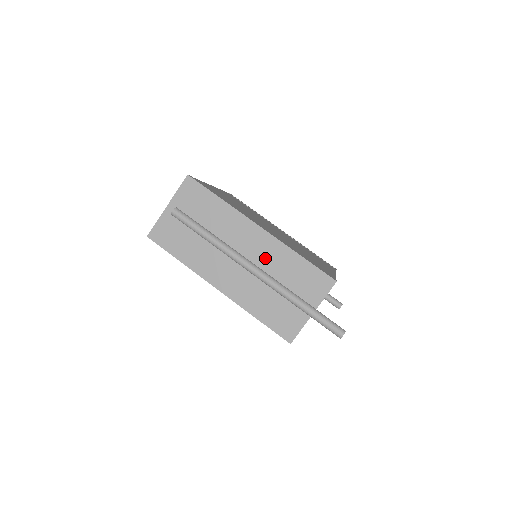
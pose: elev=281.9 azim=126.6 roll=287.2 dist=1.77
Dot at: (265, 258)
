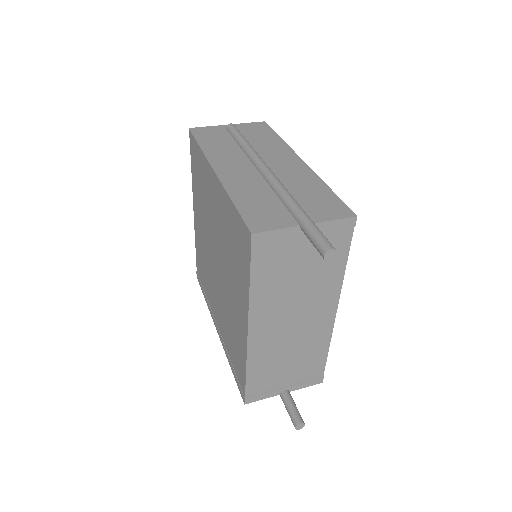
Dot at: (288, 175)
